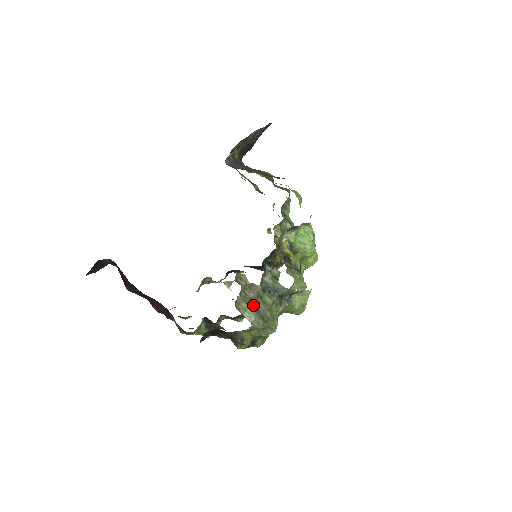
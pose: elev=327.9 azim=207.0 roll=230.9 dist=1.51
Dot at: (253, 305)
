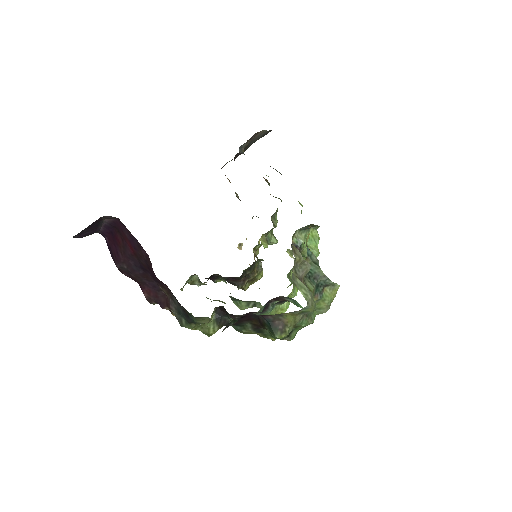
Dot at: occluded
